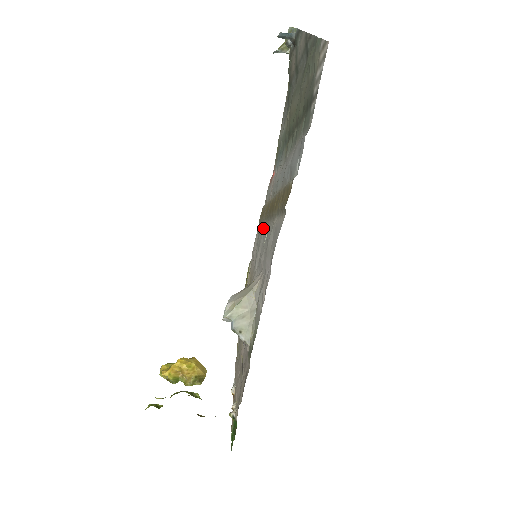
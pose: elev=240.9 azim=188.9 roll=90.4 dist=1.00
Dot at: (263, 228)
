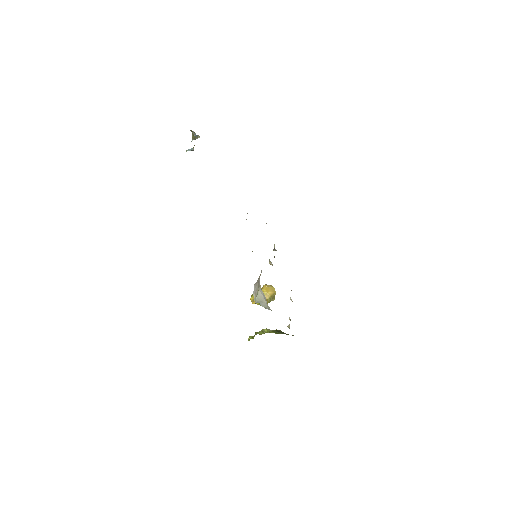
Dot at: occluded
